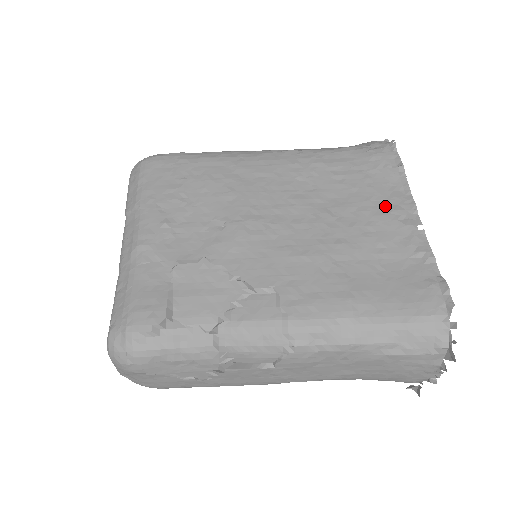
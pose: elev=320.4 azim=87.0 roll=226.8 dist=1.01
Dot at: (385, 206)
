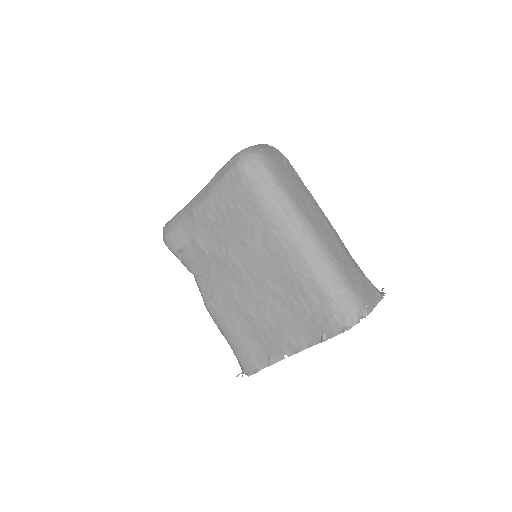
Dot at: (290, 334)
